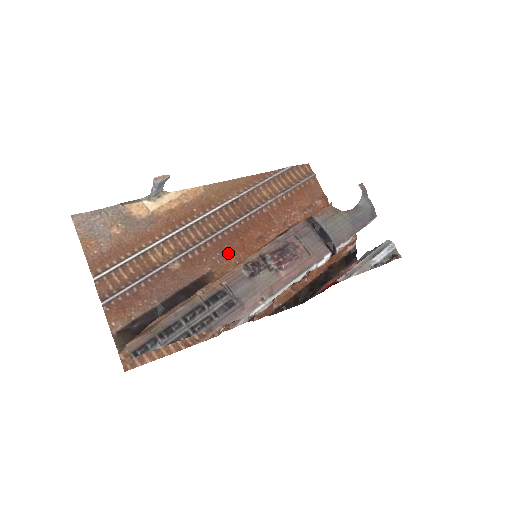
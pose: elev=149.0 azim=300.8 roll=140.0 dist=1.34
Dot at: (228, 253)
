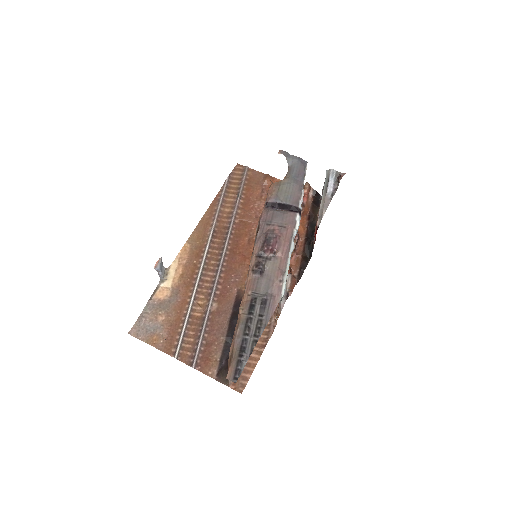
Dot at: (238, 269)
